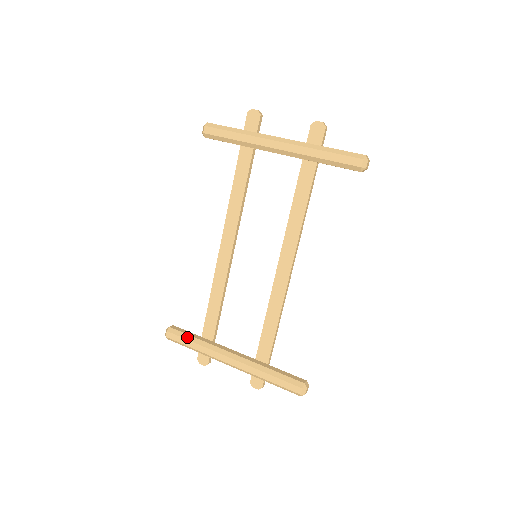
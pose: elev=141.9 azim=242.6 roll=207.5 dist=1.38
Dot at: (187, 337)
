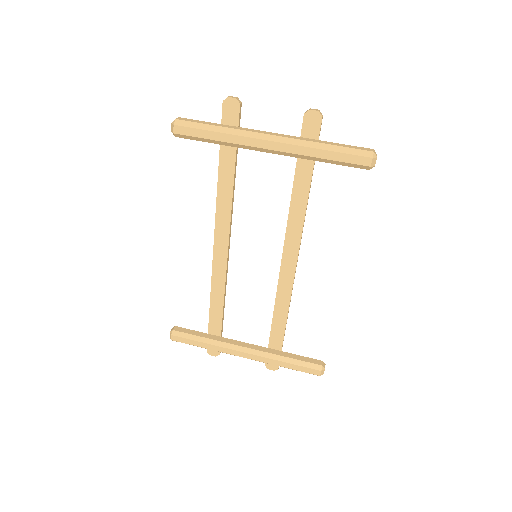
Dot at: (194, 338)
